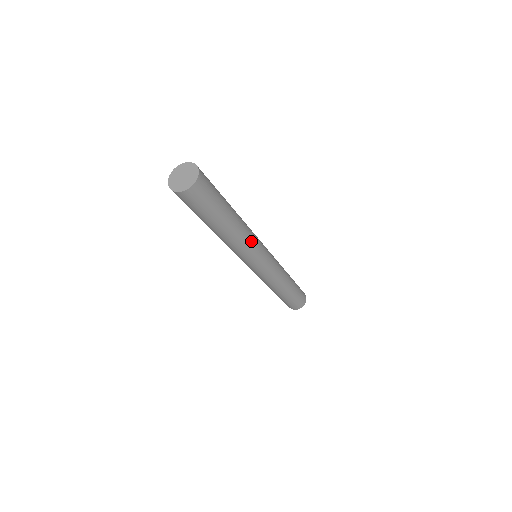
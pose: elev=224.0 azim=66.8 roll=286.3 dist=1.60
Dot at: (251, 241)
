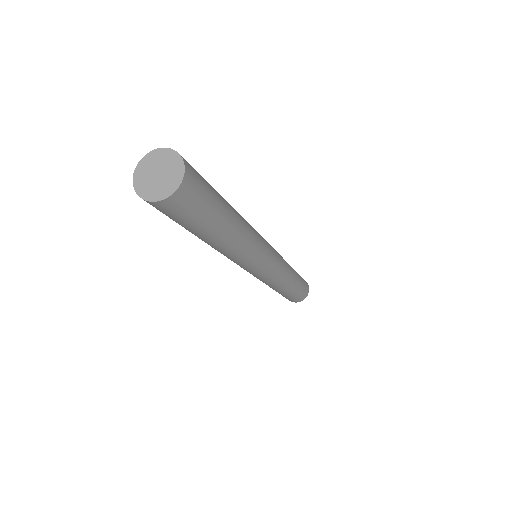
Dot at: (255, 242)
